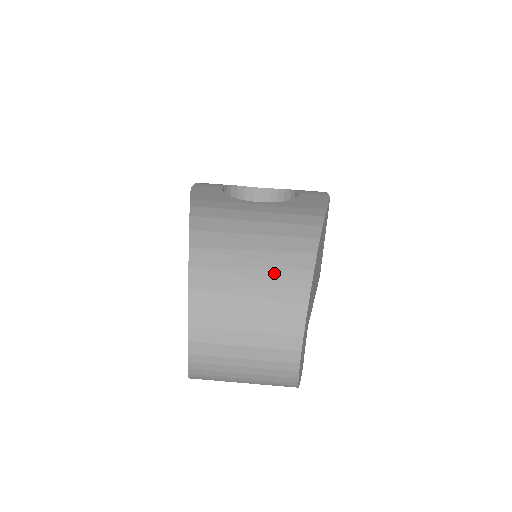
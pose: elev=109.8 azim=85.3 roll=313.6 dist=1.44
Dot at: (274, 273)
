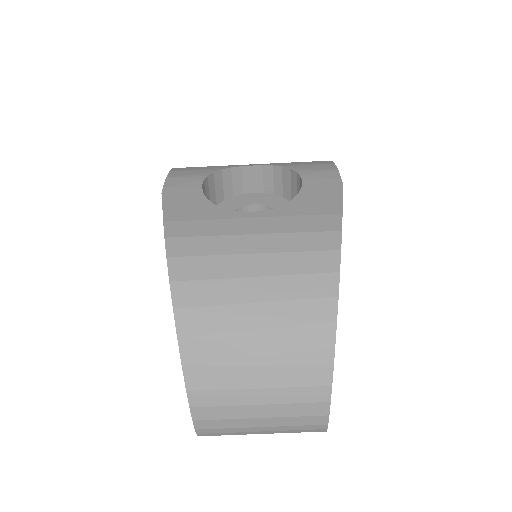
Dot at: (286, 332)
